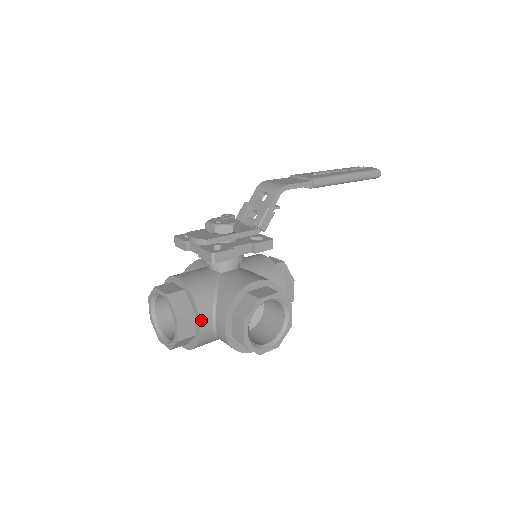
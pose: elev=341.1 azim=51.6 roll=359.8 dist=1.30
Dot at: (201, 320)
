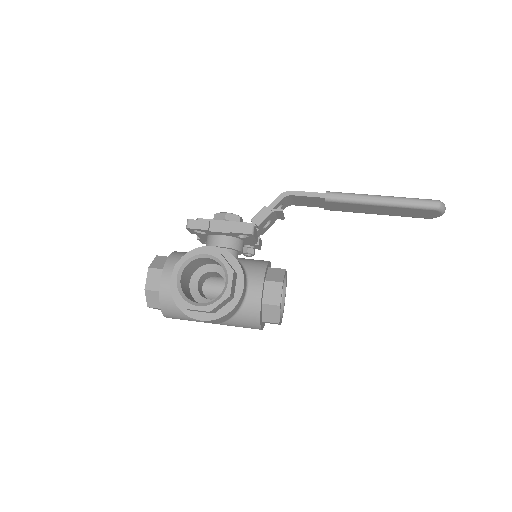
Dot at: (164, 274)
